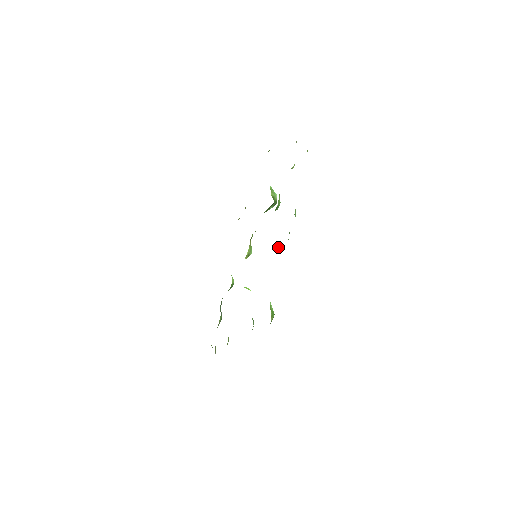
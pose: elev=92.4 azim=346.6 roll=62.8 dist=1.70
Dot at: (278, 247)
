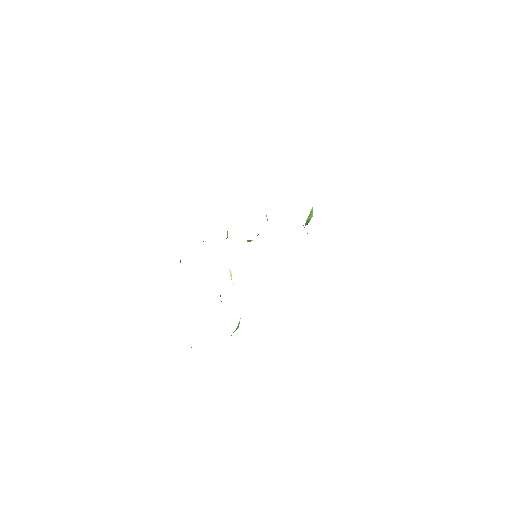
Dot at: occluded
